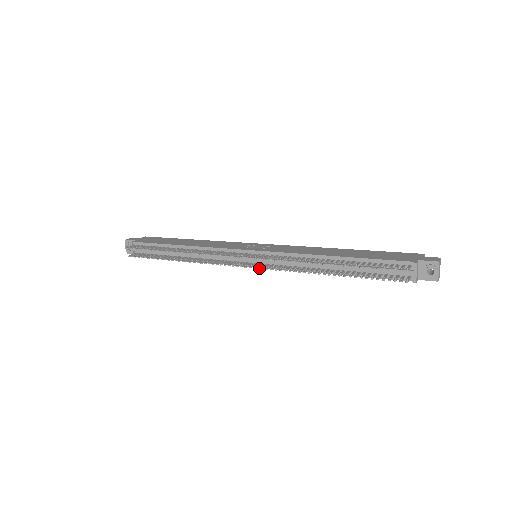
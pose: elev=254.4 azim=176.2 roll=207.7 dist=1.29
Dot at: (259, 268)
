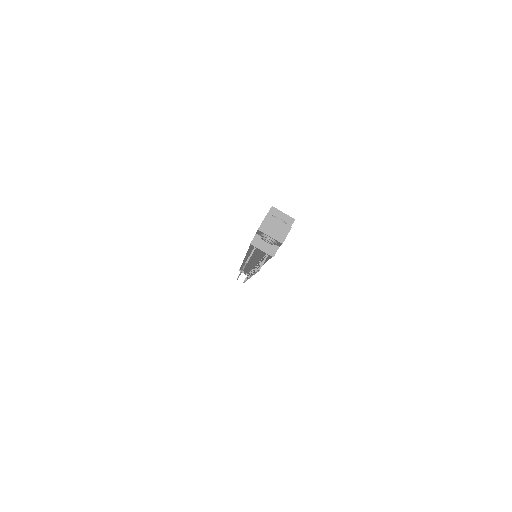
Dot at: occluded
